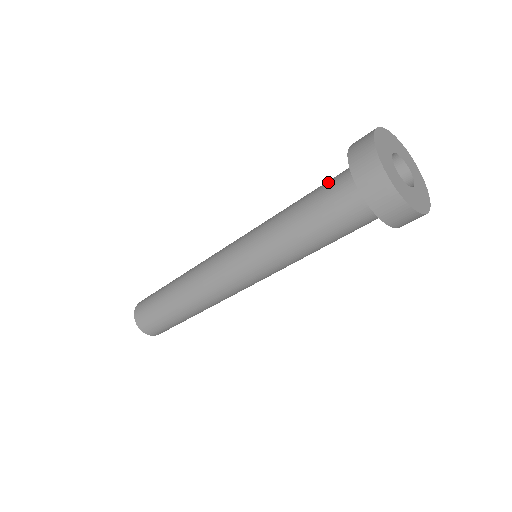
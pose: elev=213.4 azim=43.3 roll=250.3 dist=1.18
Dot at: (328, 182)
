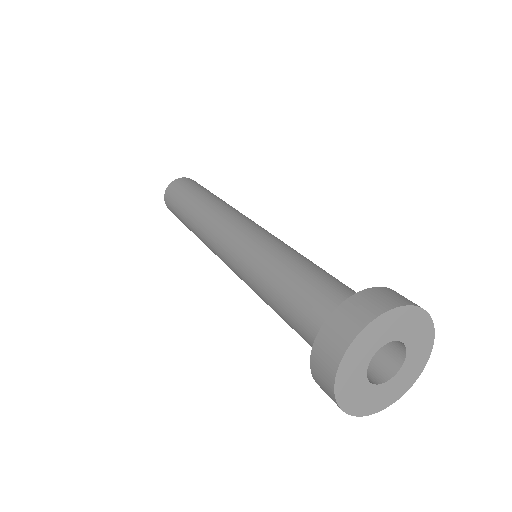
Dot at: (301, 326)
